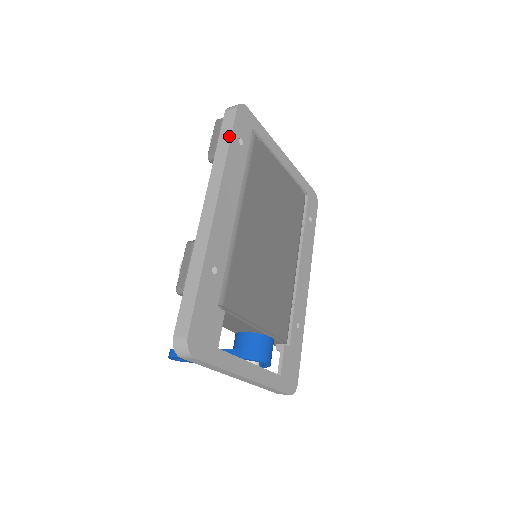
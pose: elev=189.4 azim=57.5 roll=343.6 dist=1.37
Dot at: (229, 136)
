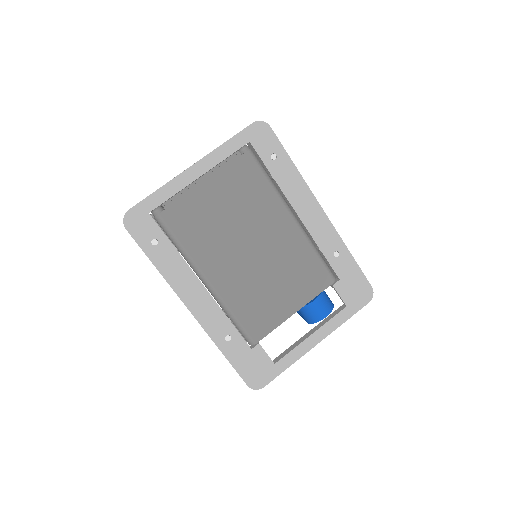
Dot at: (145, 254)
